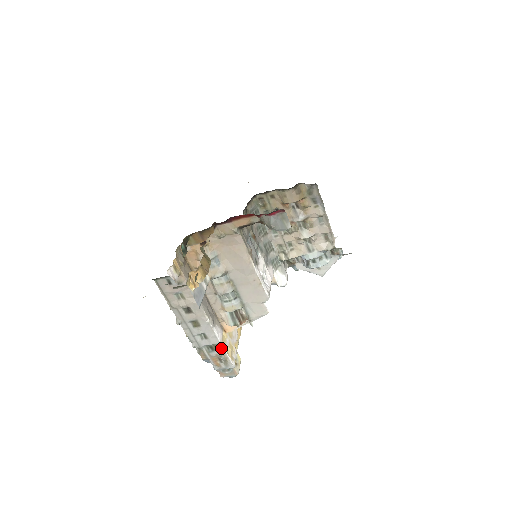
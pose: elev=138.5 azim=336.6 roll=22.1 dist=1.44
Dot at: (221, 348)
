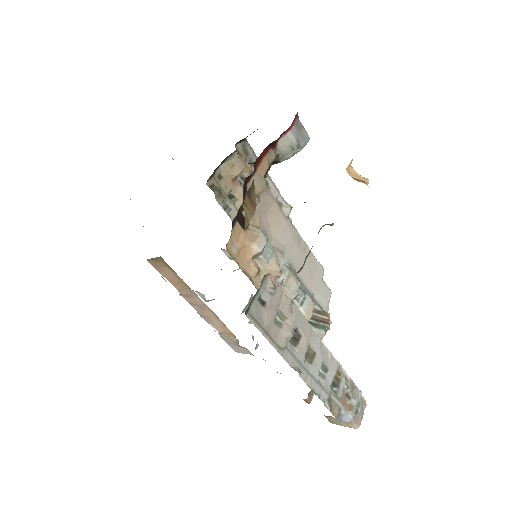
Dot at: (342, 372)
